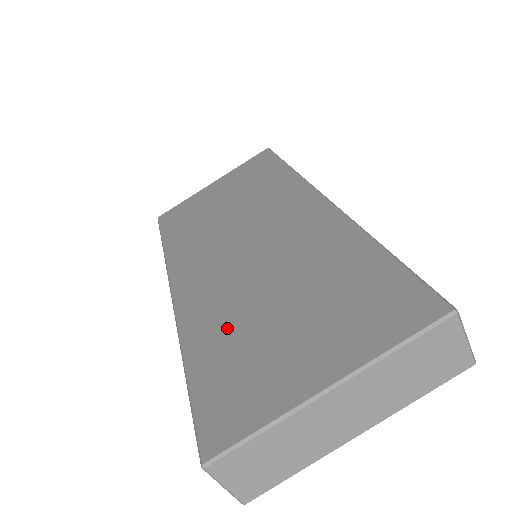
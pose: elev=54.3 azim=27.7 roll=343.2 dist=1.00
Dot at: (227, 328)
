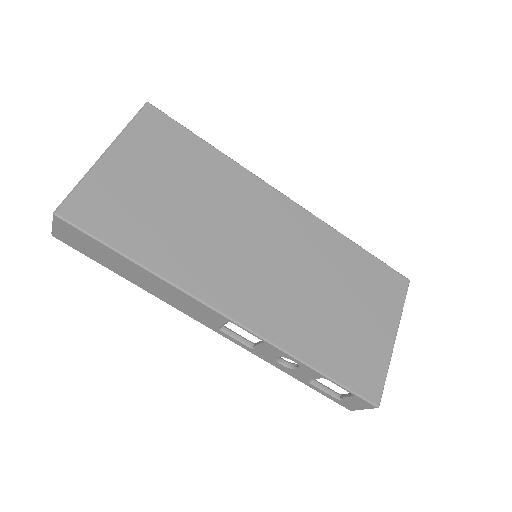
Dot at: (318, 329)
